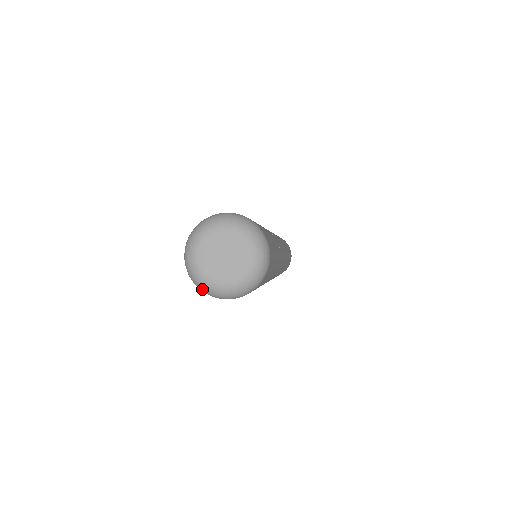
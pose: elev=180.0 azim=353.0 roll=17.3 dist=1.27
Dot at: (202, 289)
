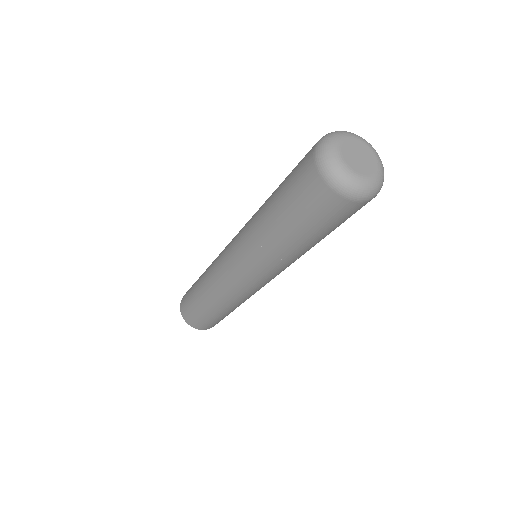
Dot at: (336, 179)
